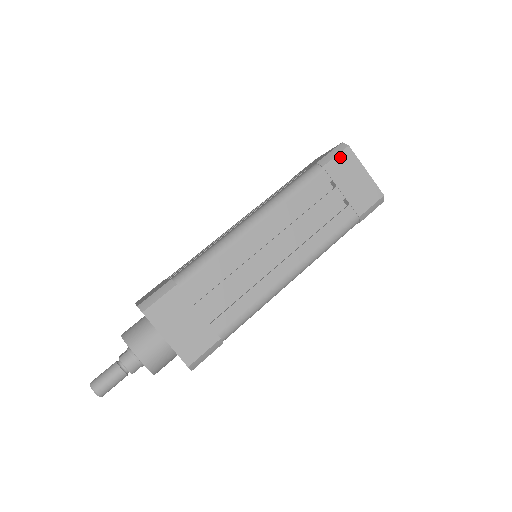
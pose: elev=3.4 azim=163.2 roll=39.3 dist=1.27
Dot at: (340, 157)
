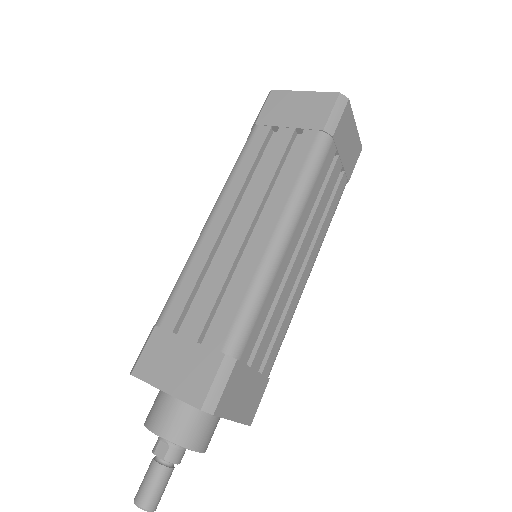
Dot at: (343, 117)
